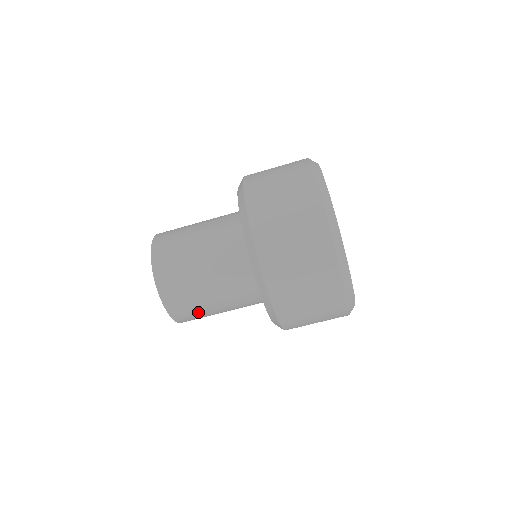
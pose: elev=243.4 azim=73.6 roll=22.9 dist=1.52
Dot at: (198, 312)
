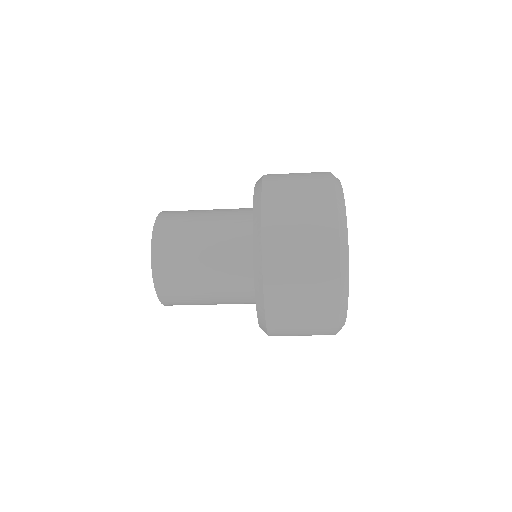
Dot at: (189, 303)
